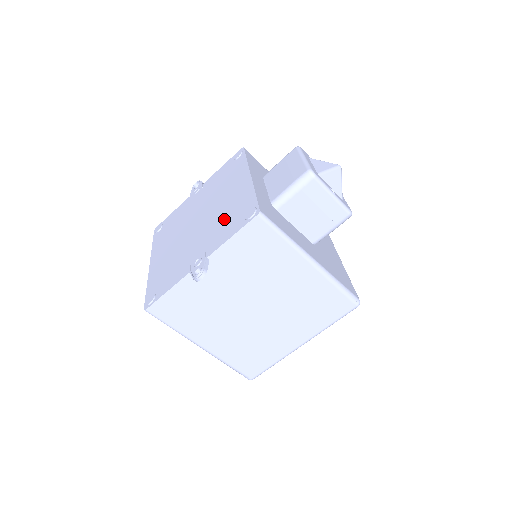
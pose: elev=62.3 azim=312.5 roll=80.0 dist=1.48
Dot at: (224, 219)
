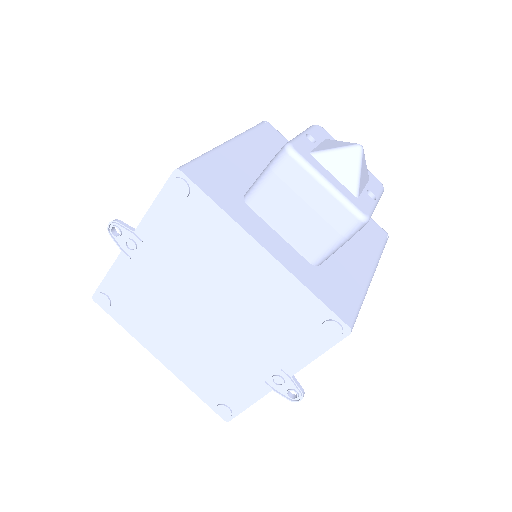
Dot at: (273, 324)
